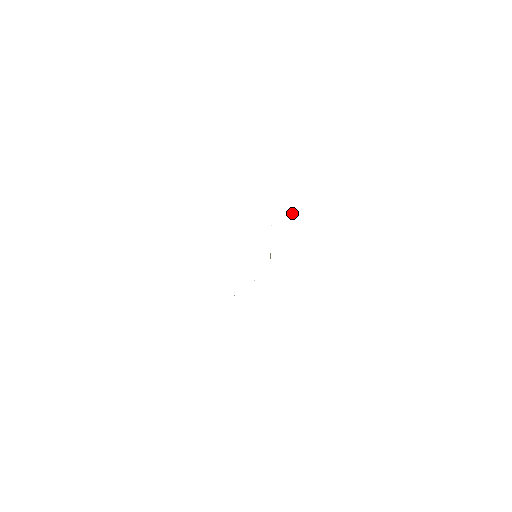
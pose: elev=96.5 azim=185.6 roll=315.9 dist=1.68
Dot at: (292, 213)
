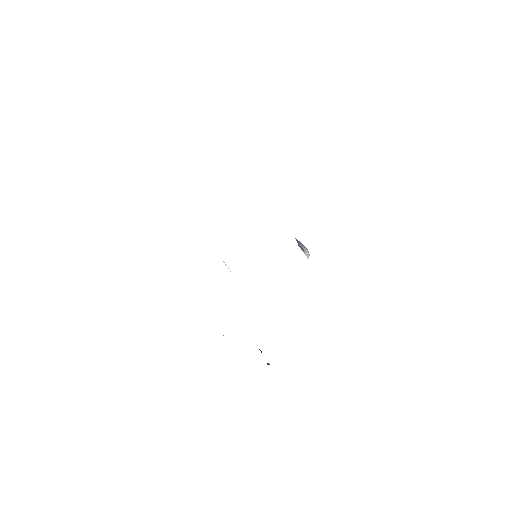
Dot at: (307, 258)
